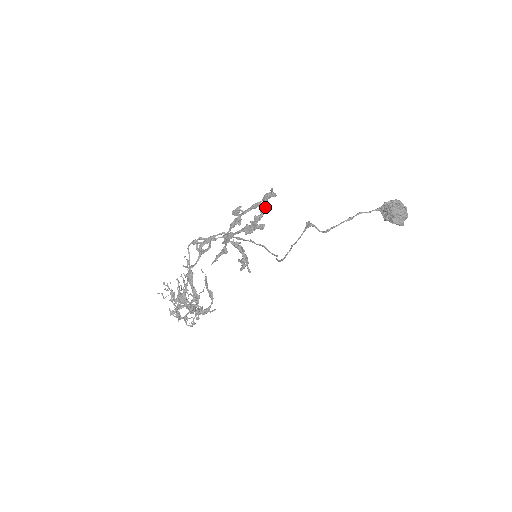
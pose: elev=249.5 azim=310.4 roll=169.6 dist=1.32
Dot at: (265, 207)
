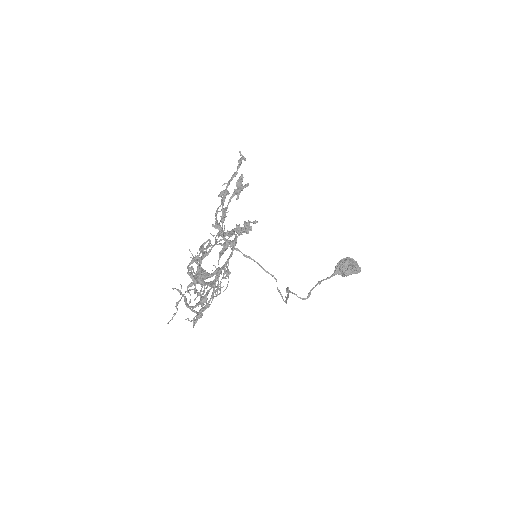
Dot at: (242, 174)
